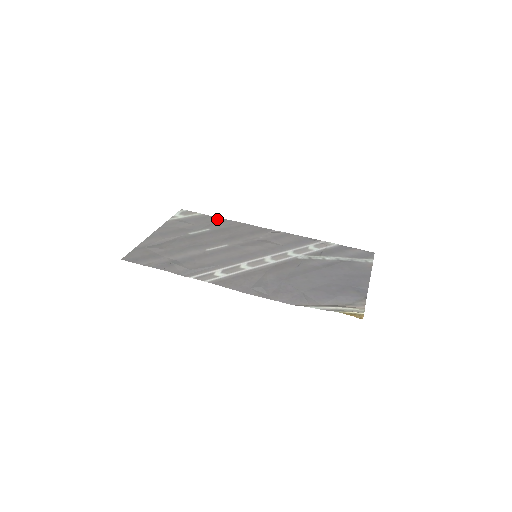
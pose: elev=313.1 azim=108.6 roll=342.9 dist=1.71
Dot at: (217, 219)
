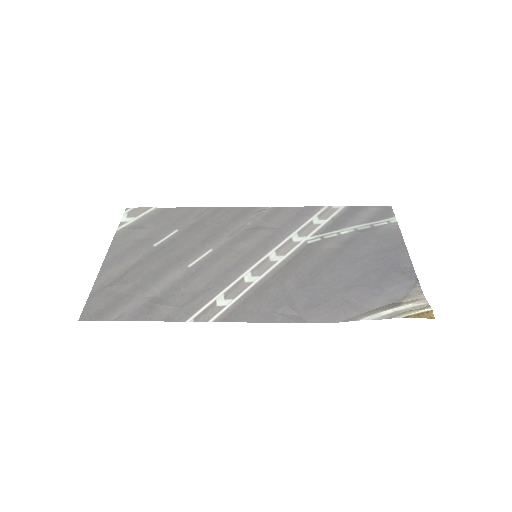
Dot at: (180, 210)
